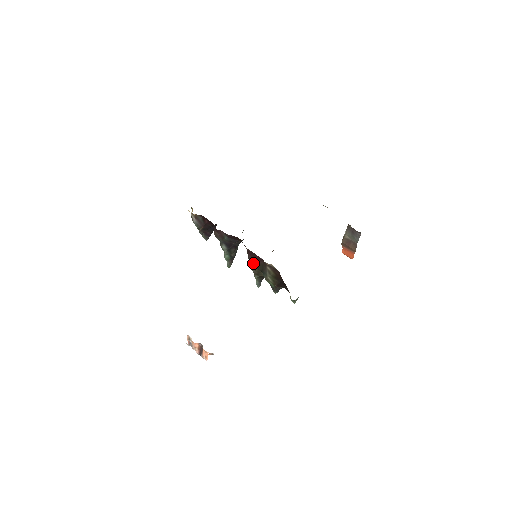
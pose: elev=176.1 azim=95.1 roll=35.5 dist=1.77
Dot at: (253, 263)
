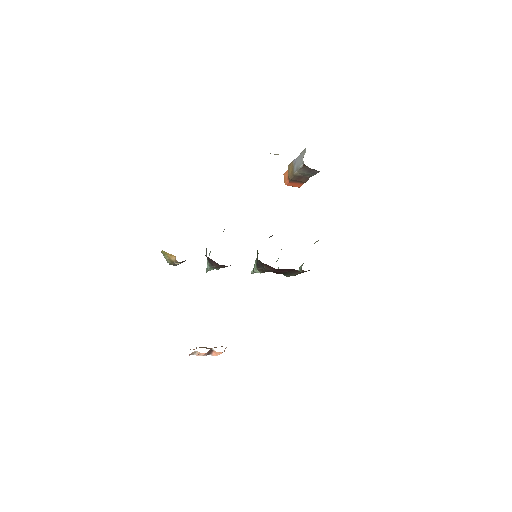
Dot at: (274, 272)
